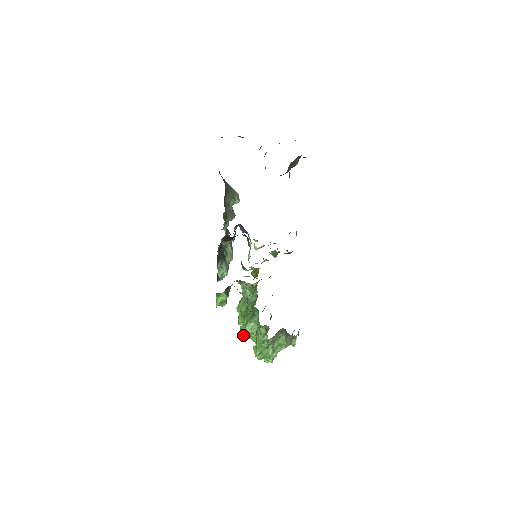
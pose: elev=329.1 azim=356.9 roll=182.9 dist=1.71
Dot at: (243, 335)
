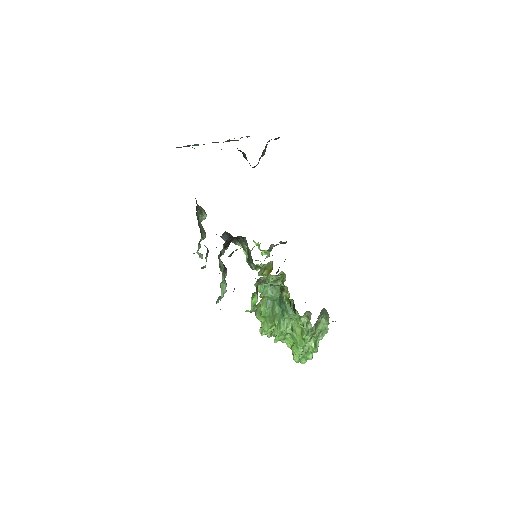
Dot at: (277, 340)
